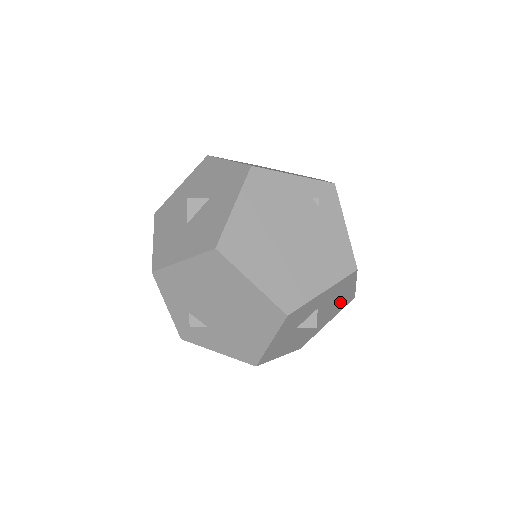
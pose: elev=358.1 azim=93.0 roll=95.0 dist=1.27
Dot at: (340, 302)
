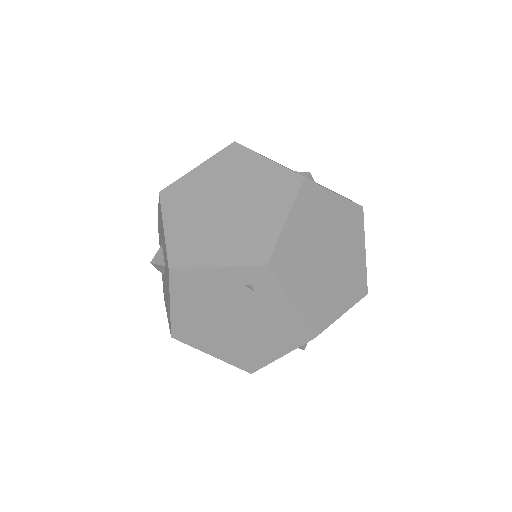
Dot at: occluded
